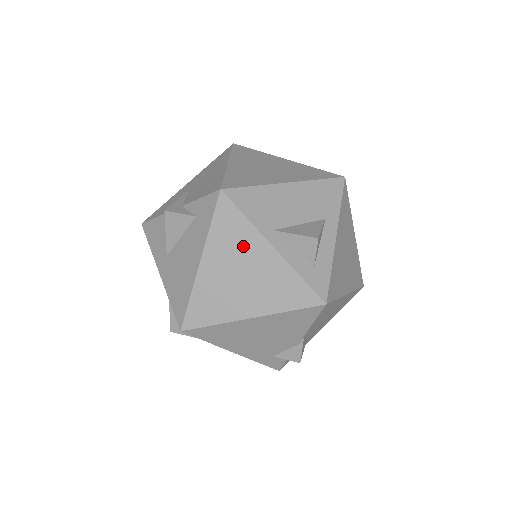
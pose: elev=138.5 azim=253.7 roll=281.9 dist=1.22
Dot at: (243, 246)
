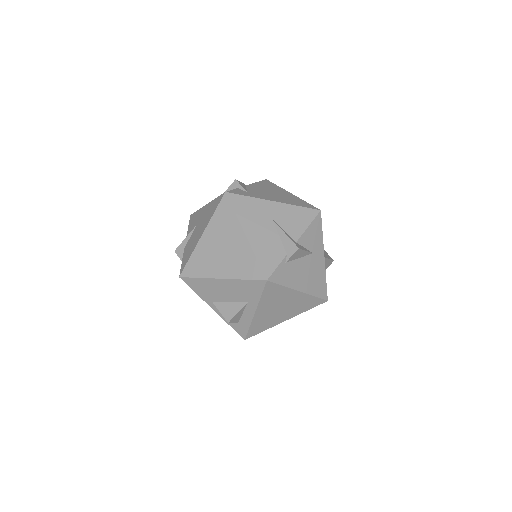
Dot at: occluded
